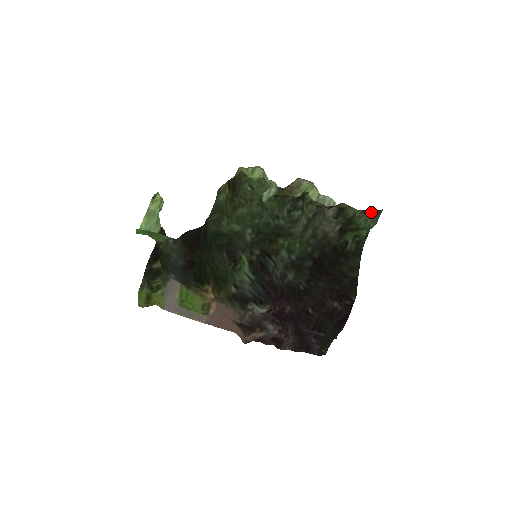
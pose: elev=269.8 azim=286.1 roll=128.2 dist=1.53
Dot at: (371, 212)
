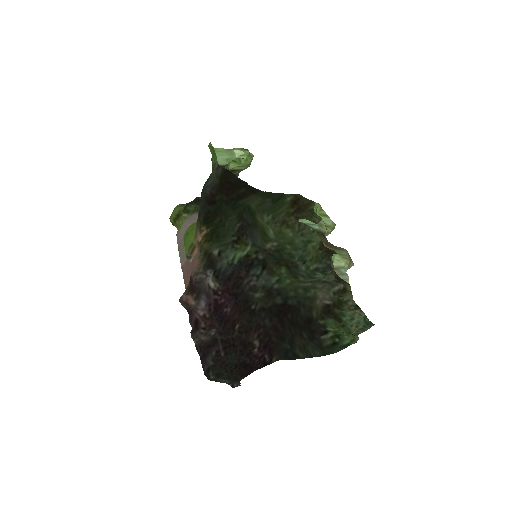
Dot at: (362, 315)
